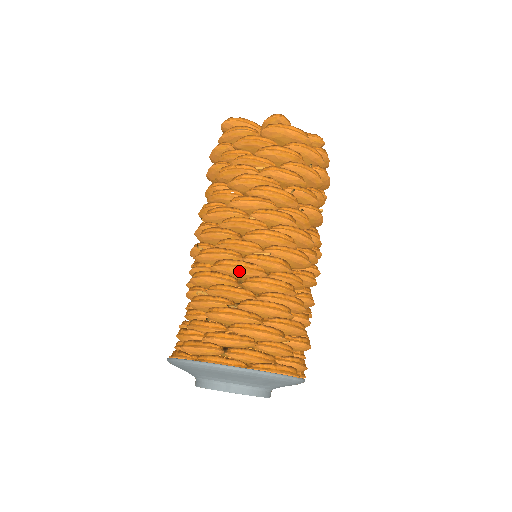
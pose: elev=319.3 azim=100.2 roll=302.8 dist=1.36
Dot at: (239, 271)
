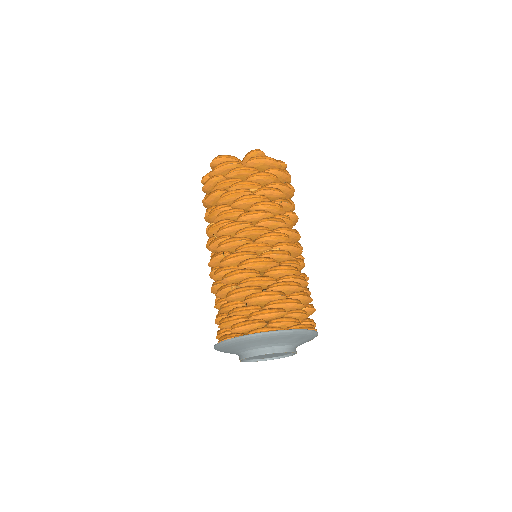
Dot at: (262, 265)
